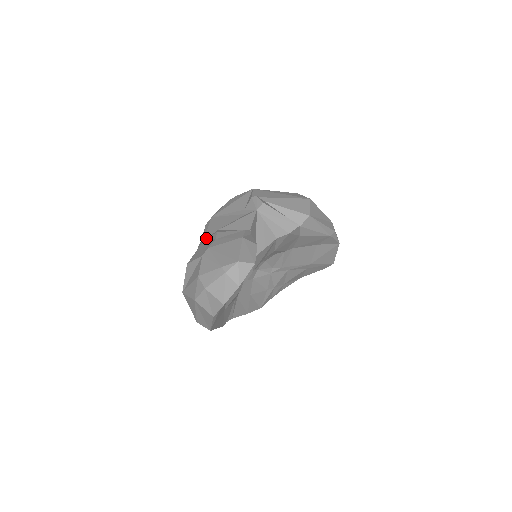
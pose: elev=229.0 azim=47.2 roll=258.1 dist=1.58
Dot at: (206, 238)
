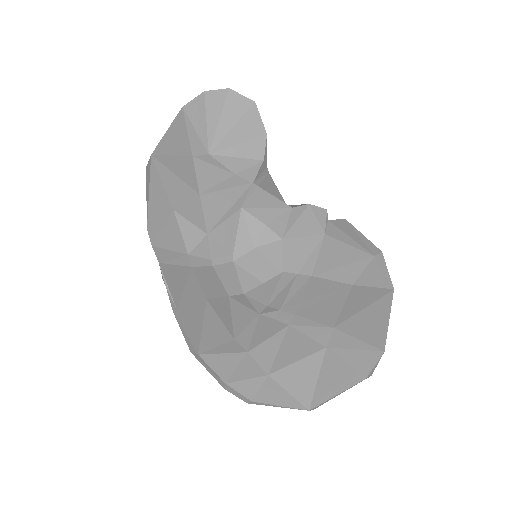
Dot at: occluded
